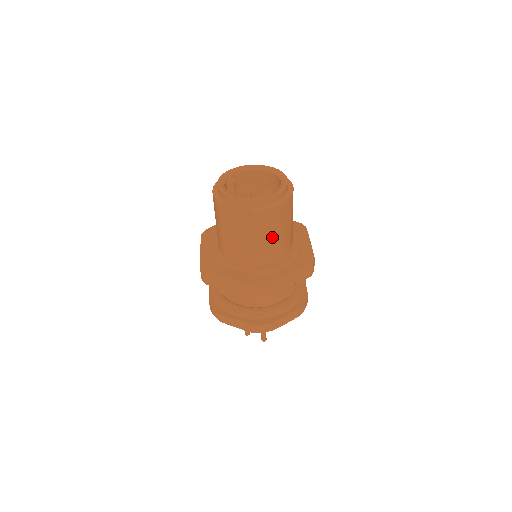
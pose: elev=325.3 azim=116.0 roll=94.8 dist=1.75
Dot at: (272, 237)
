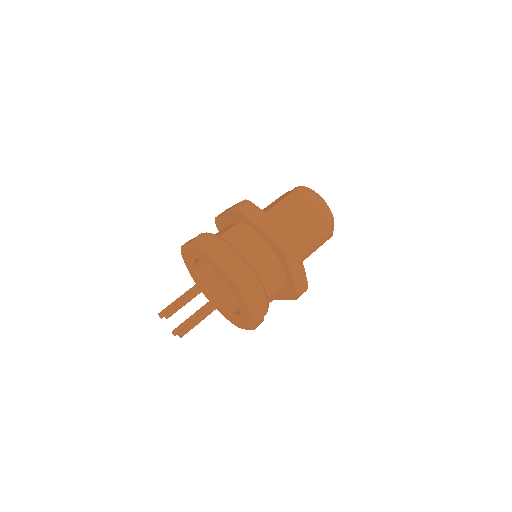
Dot at: (289, 208)
